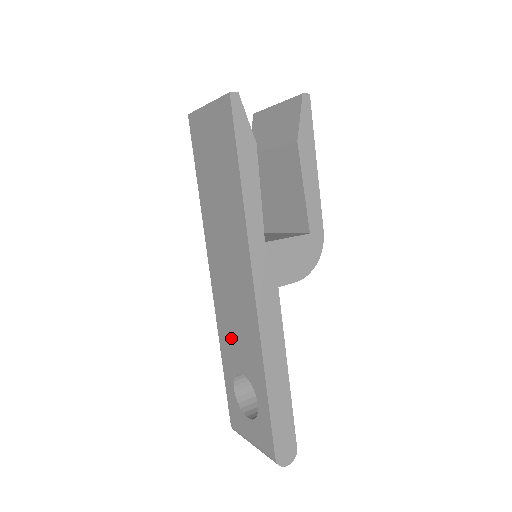
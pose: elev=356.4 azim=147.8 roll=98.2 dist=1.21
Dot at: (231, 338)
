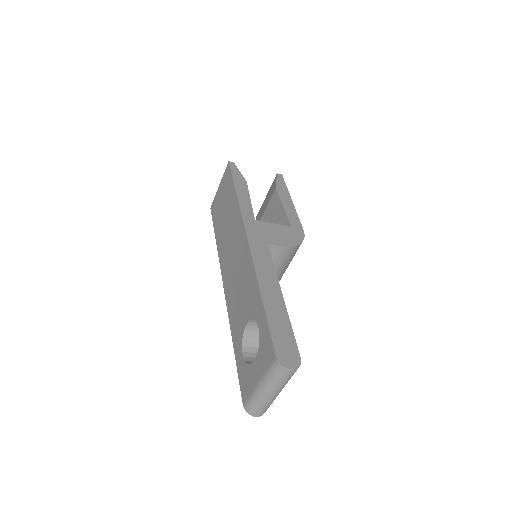
Dot at: (237, 307)
